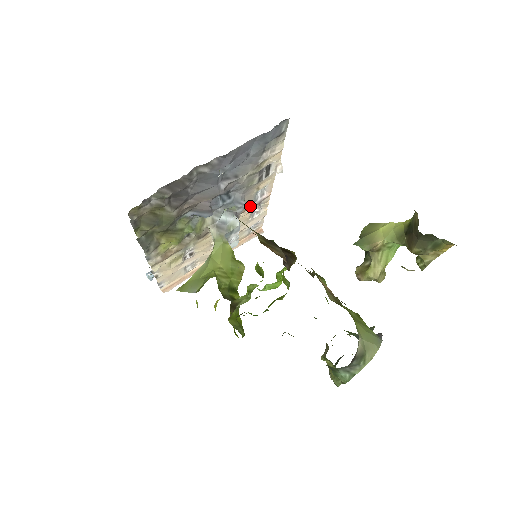
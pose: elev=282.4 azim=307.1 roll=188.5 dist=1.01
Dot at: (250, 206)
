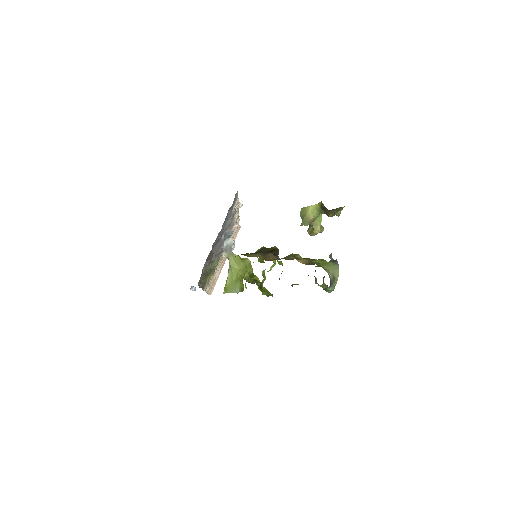
Dot at: occluded
